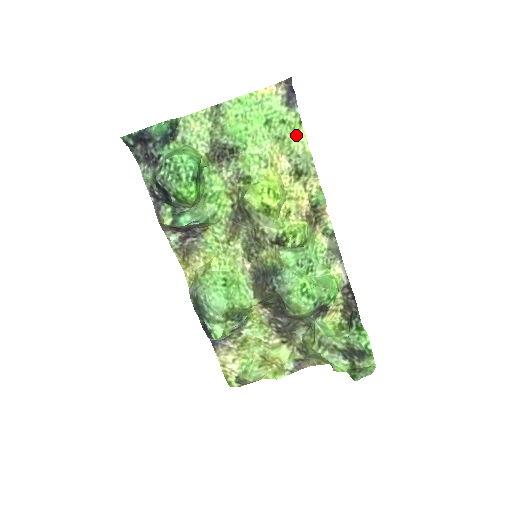
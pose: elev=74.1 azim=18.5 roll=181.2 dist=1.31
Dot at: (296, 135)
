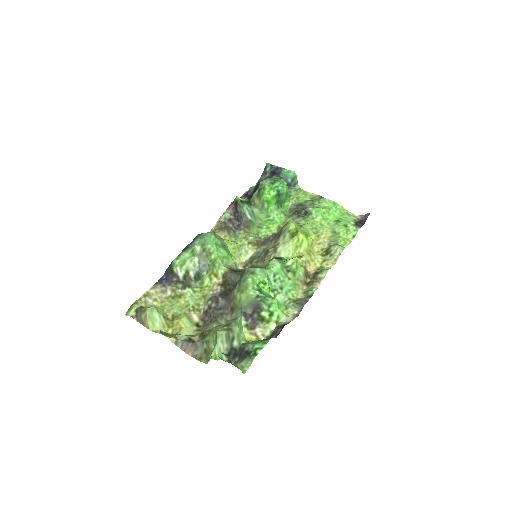
Dot at: (346, 238)
